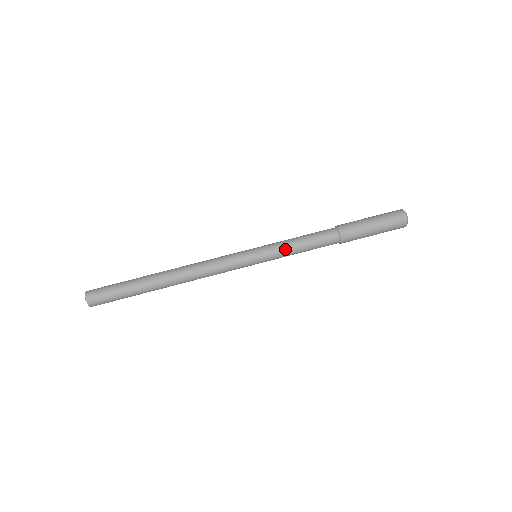
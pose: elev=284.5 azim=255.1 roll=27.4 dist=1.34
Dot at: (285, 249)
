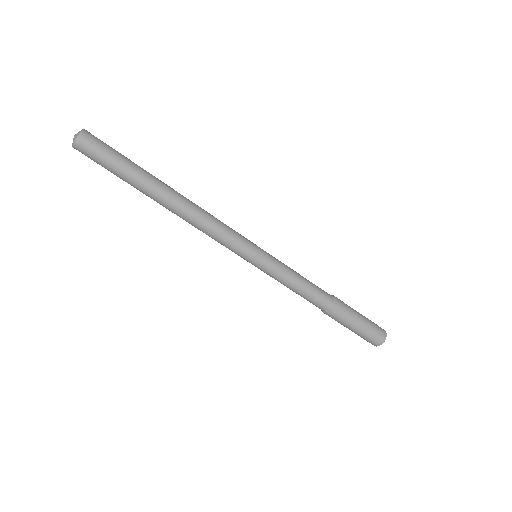
Dot at: (280, 280)
